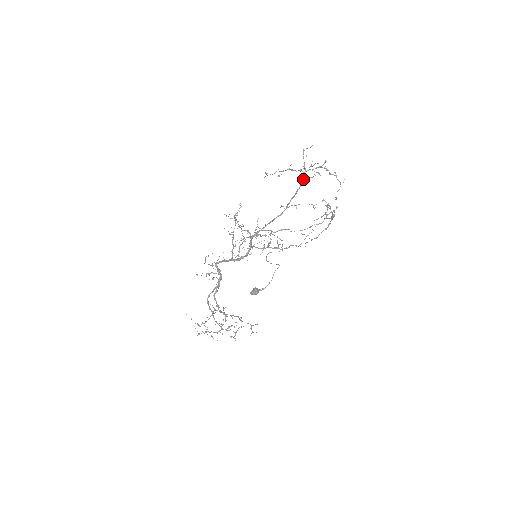
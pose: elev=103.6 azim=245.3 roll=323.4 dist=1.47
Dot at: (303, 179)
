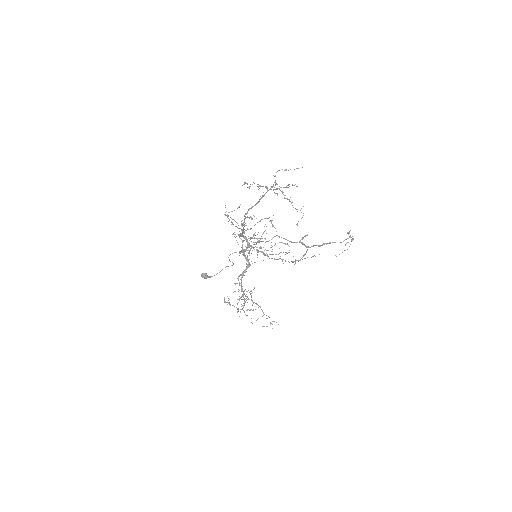
Dot at: (262, 196)
